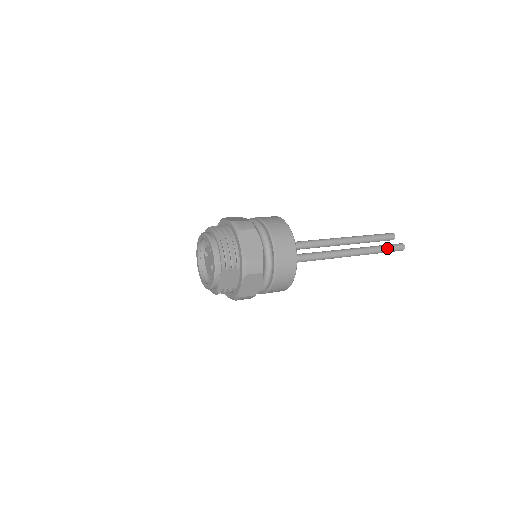
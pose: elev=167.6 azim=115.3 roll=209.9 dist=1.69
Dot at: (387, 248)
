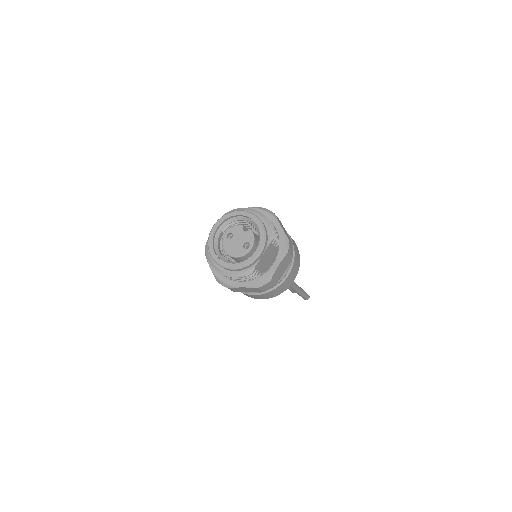
Dot at: (305, 292)
